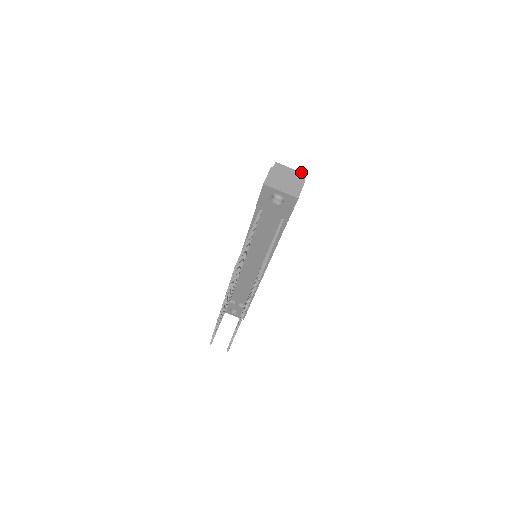
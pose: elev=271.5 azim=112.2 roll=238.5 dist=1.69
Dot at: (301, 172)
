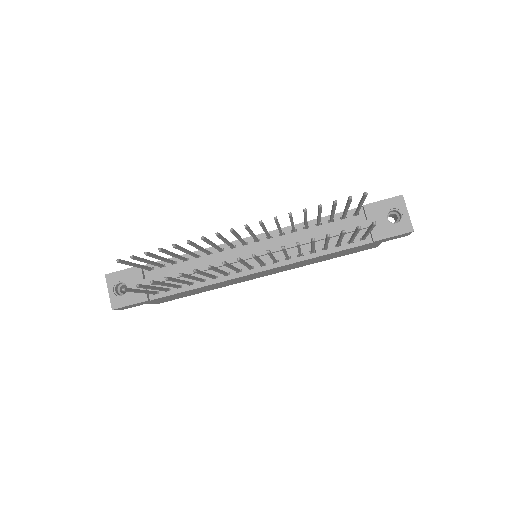
Dot at: occluded
